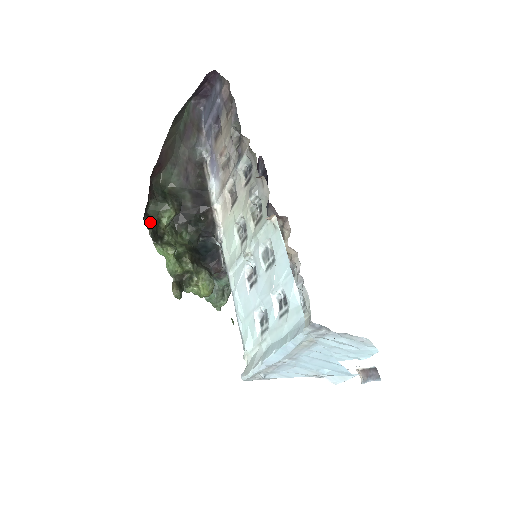
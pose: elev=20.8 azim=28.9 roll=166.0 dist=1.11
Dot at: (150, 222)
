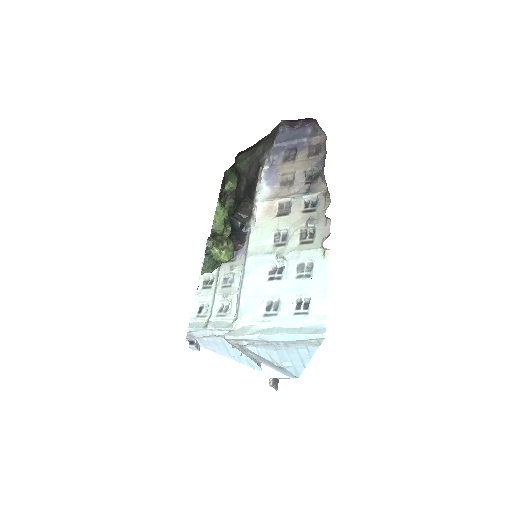
Dot at: (224, 182)
